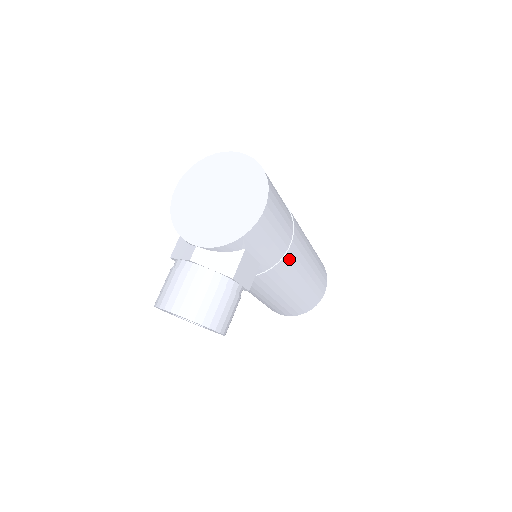
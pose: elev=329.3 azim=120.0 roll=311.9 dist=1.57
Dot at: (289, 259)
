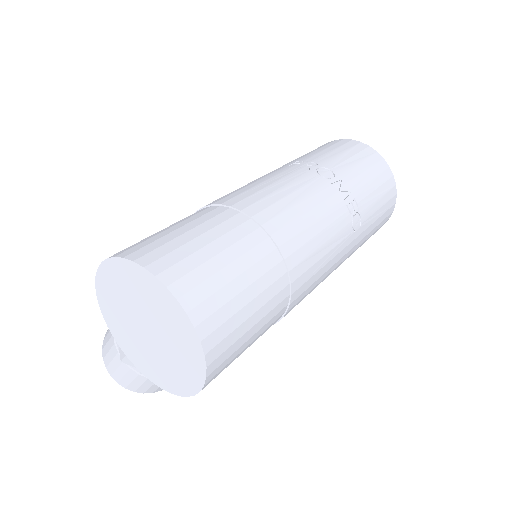
Dot at: occluded
